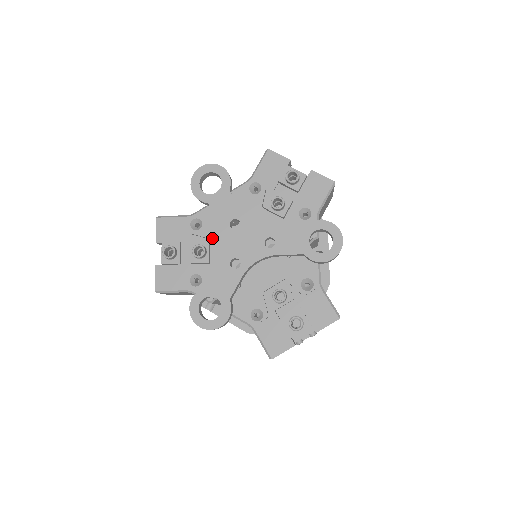
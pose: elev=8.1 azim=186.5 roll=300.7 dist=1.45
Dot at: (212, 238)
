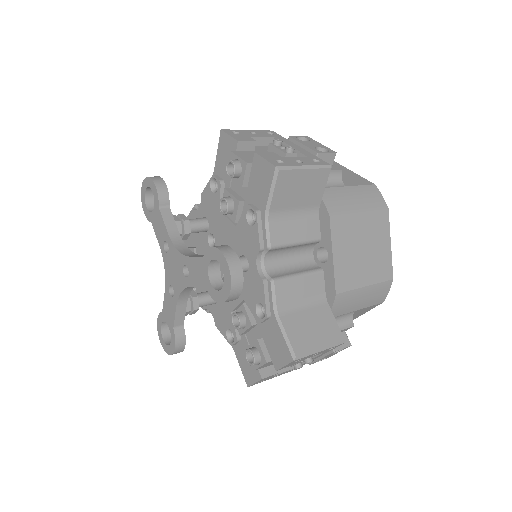
Dot at: (196, 245)
